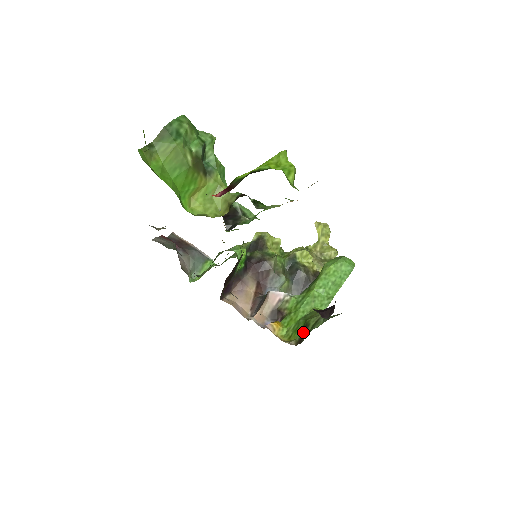
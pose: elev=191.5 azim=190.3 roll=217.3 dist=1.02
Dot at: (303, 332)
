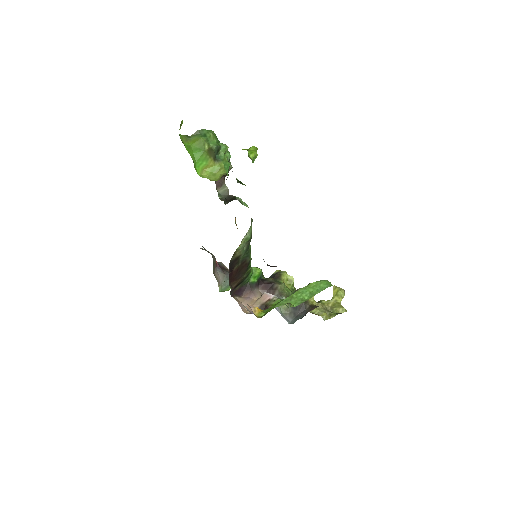
Dot at: occluded
